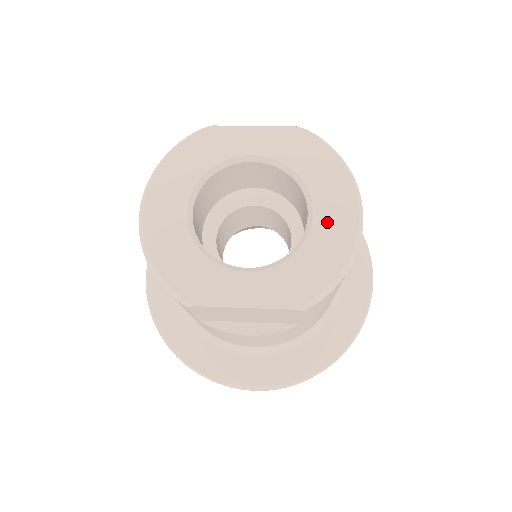
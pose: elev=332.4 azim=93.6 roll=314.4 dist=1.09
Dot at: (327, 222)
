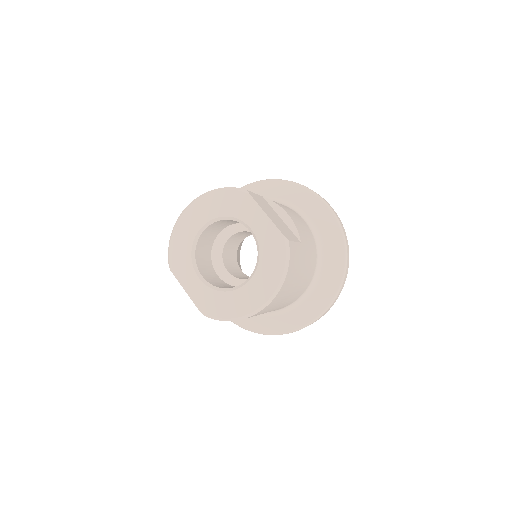
Dot at: (247, 293)
